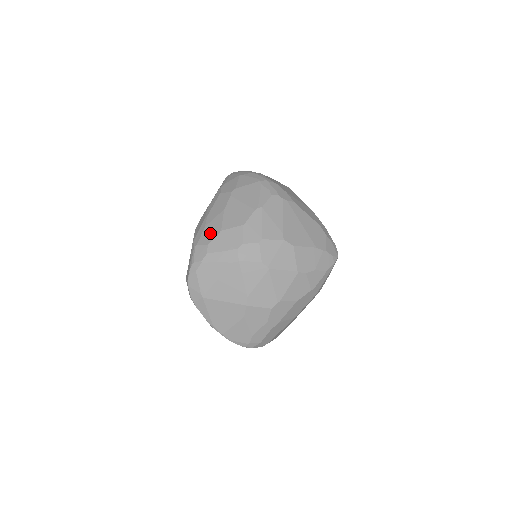
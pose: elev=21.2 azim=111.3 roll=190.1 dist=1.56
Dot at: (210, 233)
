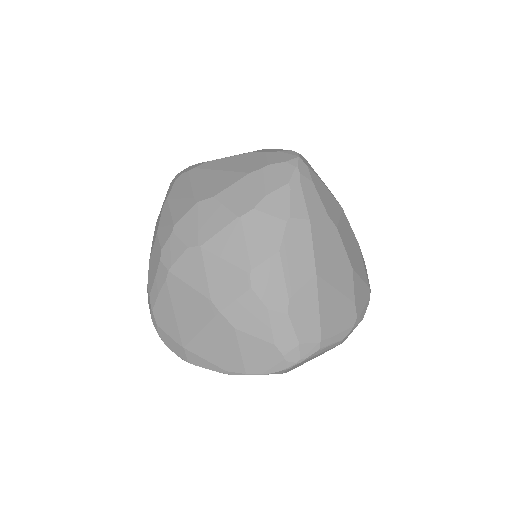
Dot at: occluded
